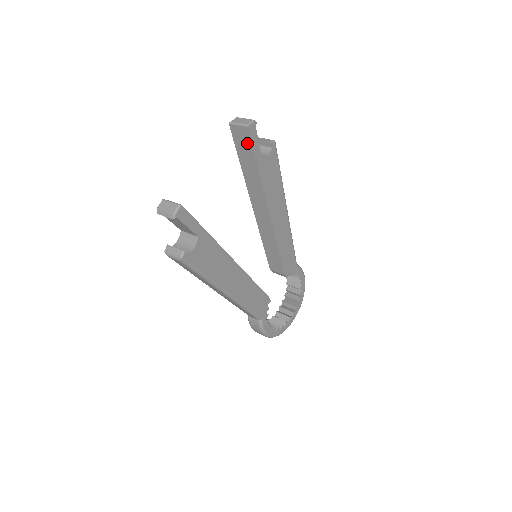
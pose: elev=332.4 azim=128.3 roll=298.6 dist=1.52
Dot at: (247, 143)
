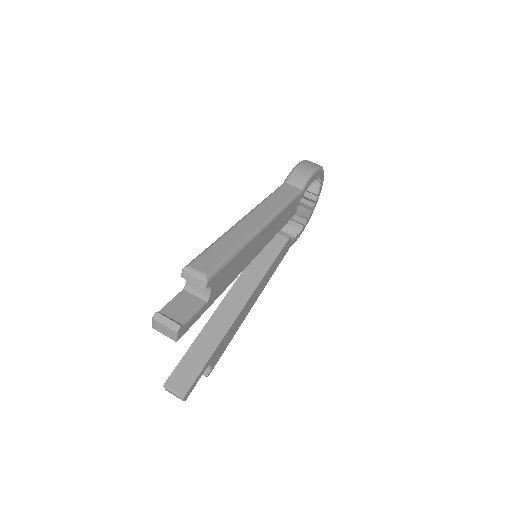
Dot at: occluded
